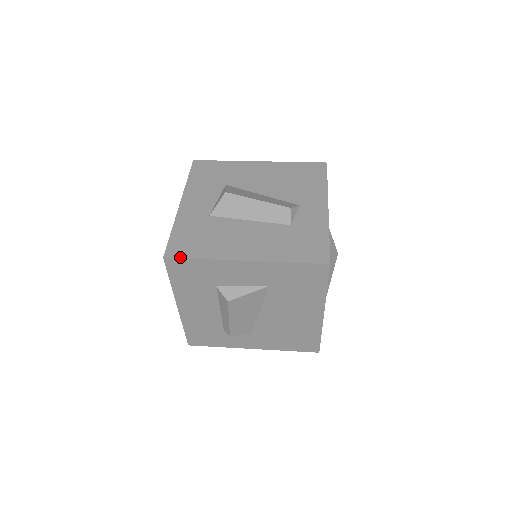
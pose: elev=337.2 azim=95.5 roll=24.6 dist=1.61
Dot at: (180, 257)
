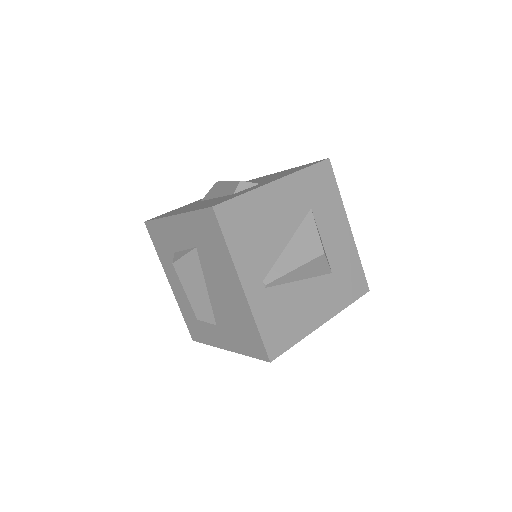
Dot at: (150, 220)
